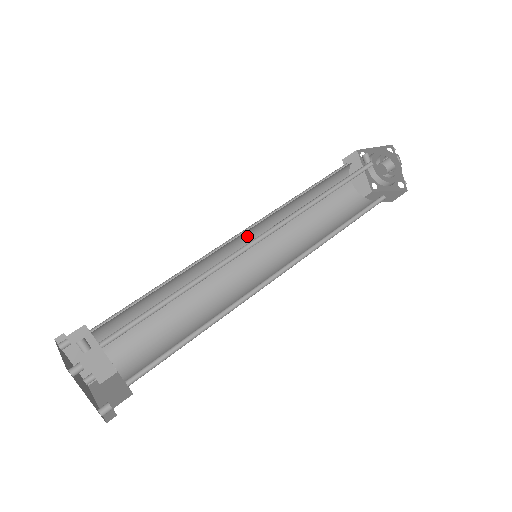
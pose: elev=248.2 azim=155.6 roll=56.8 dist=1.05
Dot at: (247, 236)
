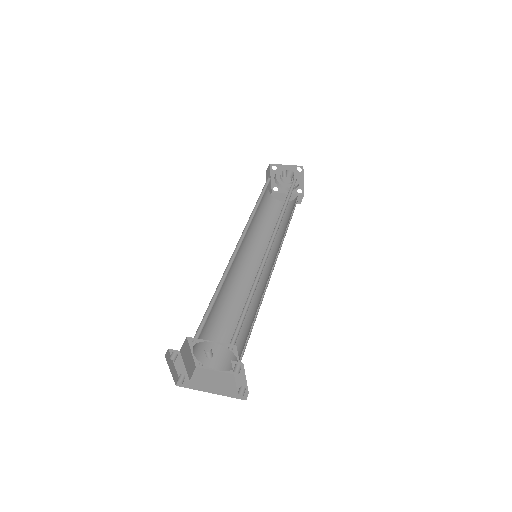
Dot at: (242, 241)
